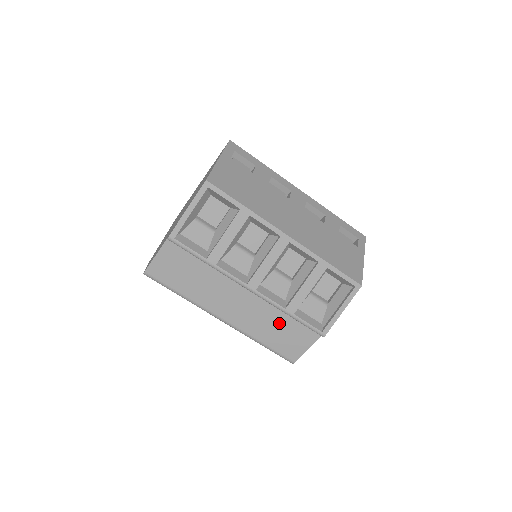
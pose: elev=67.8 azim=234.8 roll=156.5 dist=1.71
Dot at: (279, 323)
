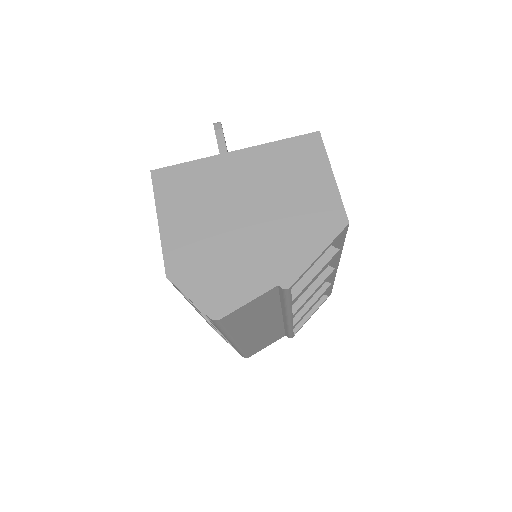
Dot at: (272, 334)
